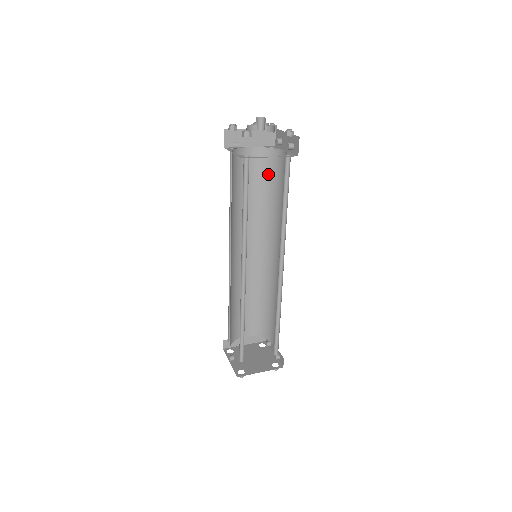
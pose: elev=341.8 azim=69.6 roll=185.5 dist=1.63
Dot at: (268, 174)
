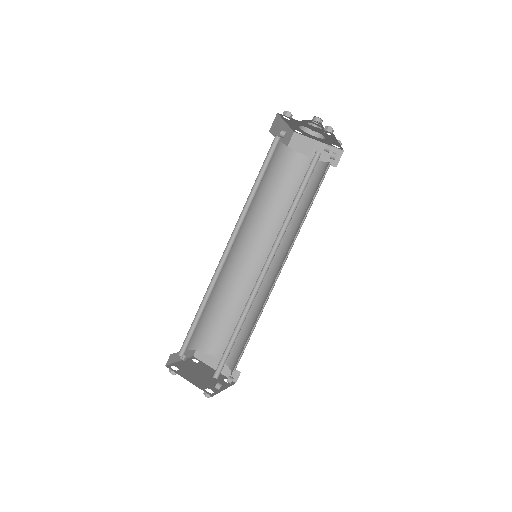
Dot at: (313, 188)
